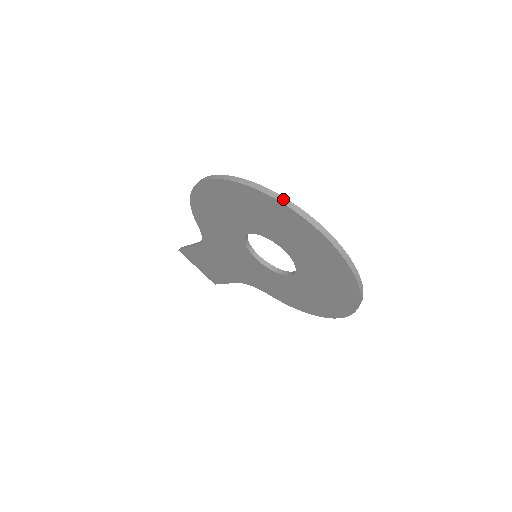
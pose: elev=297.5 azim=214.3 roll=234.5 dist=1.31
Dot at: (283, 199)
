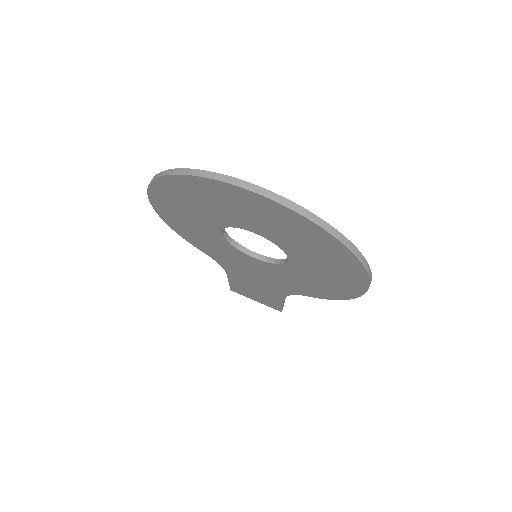
Dot at: (186, 171)
